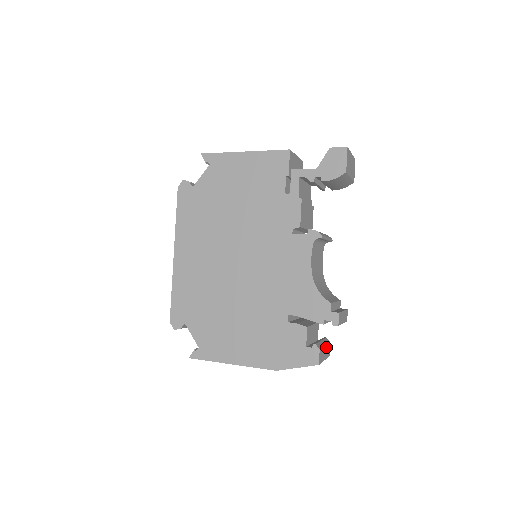
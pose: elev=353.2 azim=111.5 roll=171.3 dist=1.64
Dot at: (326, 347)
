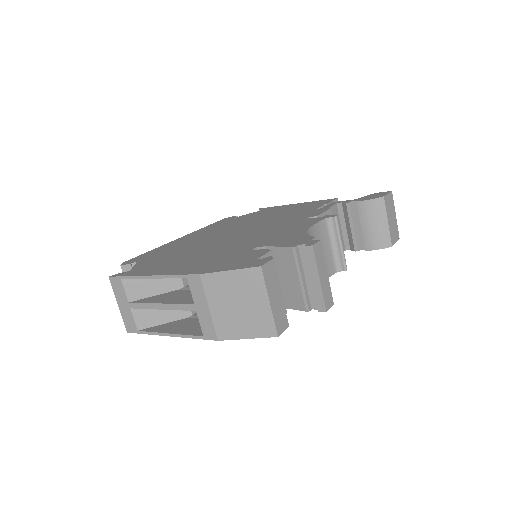
Dot at: (281, 303)
